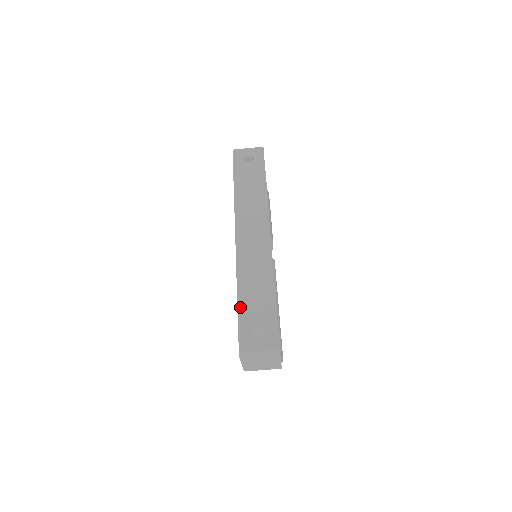
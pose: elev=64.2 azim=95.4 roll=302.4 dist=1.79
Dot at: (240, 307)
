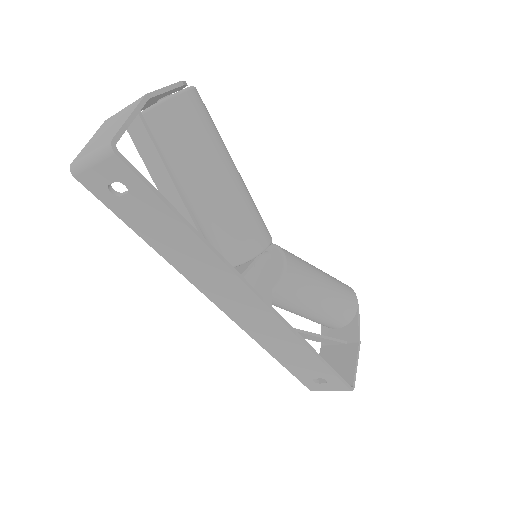
Dot at: (285, 366)
